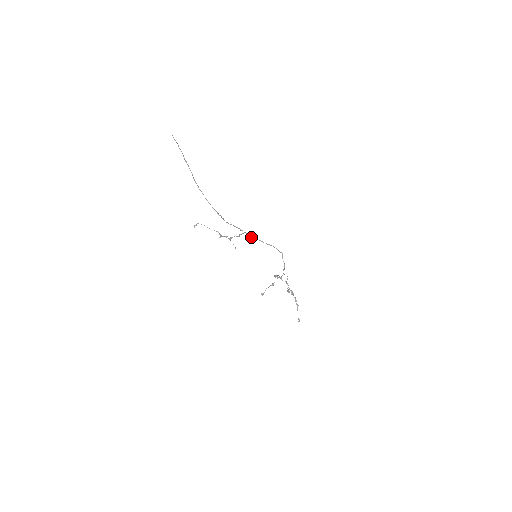
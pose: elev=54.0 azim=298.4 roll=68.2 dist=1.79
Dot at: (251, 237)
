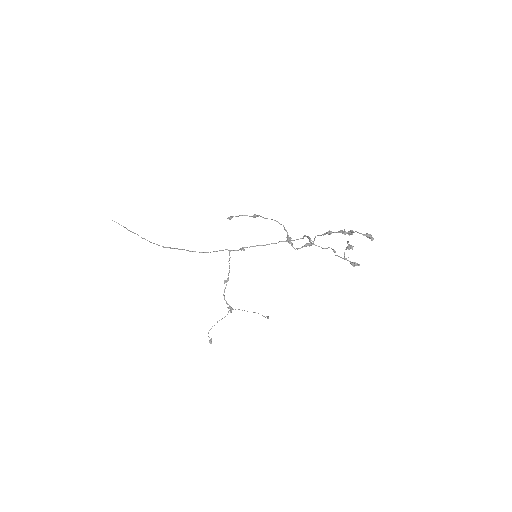
Dot at: (240, 249)
